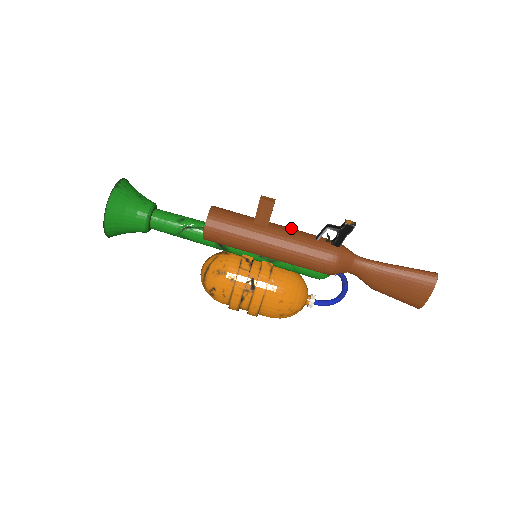
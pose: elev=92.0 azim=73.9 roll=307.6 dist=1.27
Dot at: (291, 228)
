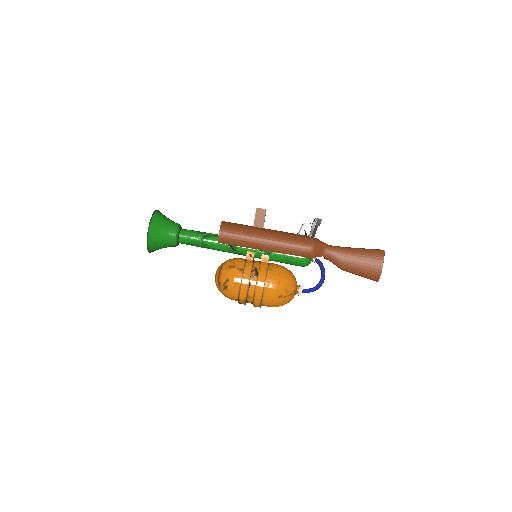
Dot at: occluded
